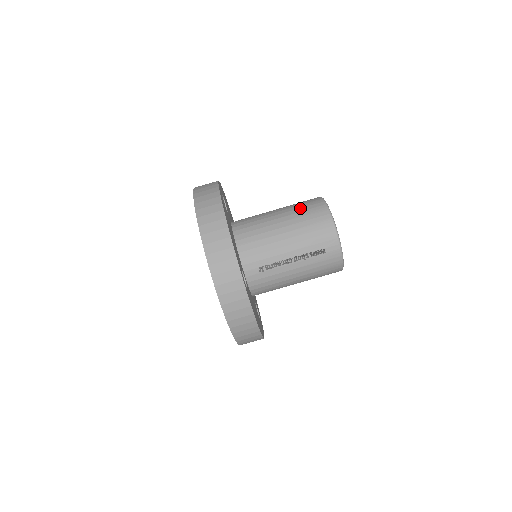
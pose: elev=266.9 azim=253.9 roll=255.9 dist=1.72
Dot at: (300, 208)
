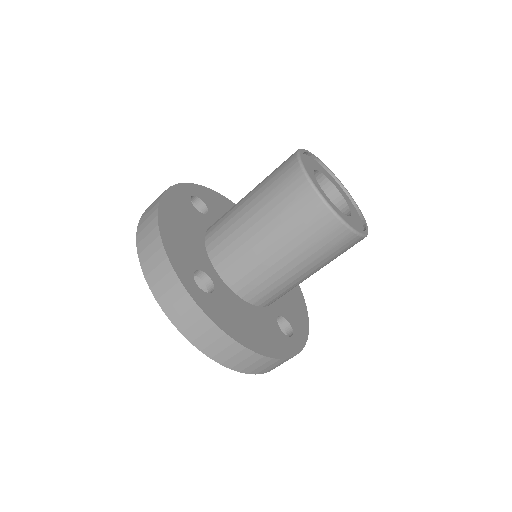
Dot at: (302, 233)
